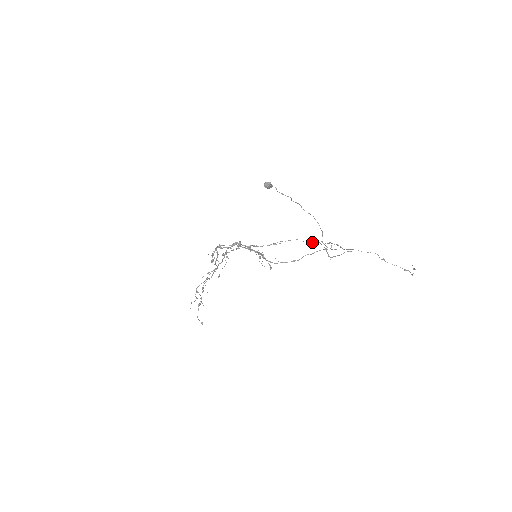
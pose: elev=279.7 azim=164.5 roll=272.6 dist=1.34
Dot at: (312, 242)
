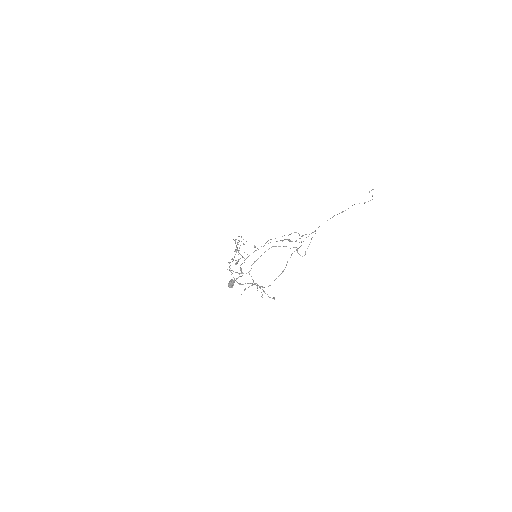
Dot at: occluded
